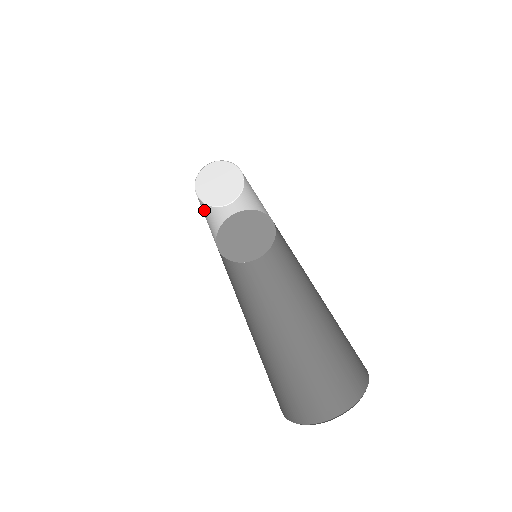
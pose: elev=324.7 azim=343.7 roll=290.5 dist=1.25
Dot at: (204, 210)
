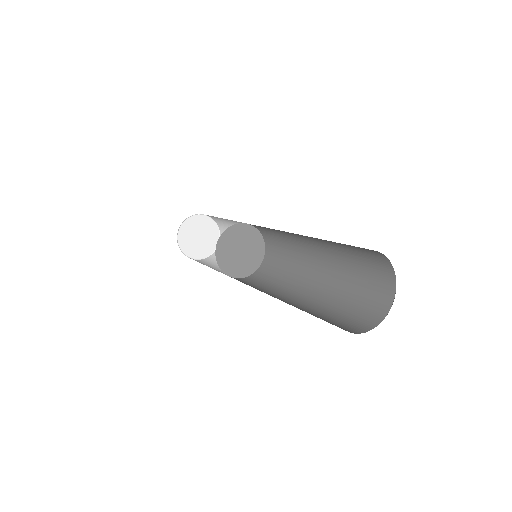
Dot at: occluded
